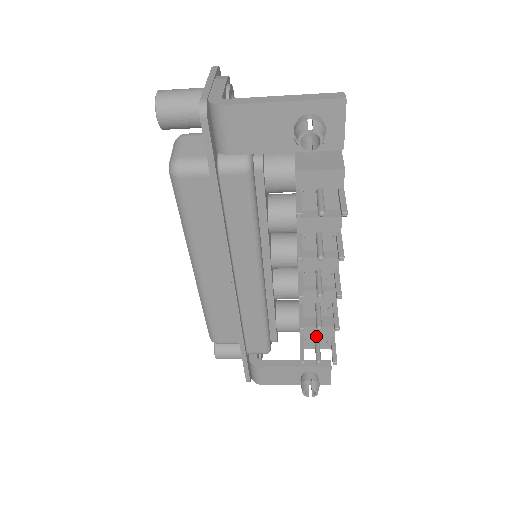
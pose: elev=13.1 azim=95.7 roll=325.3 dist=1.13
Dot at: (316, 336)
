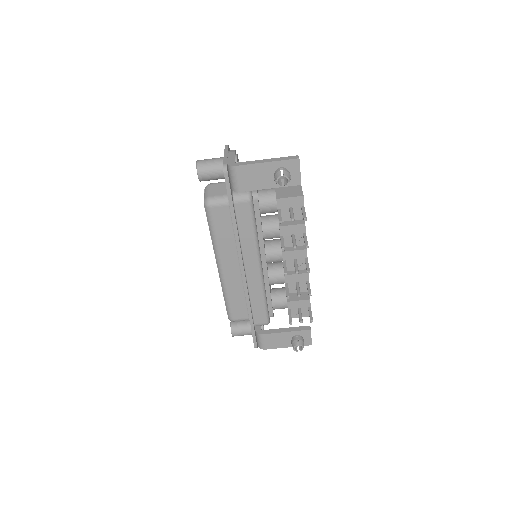
Dot at: (298, 308)
